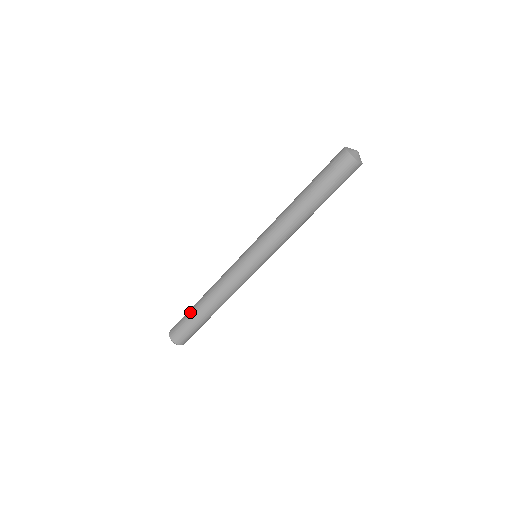
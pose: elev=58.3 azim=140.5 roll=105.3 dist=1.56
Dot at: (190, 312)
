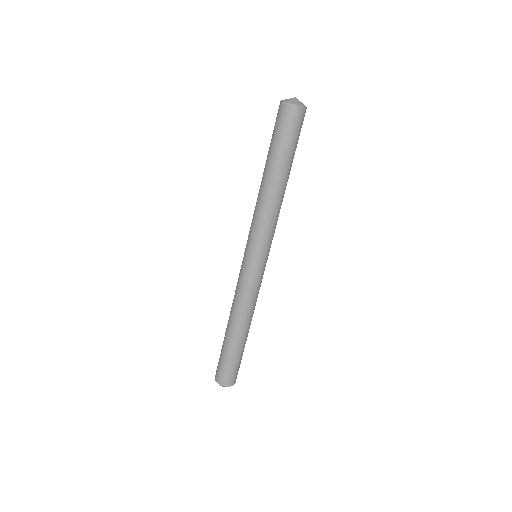
Dot at: occluded
